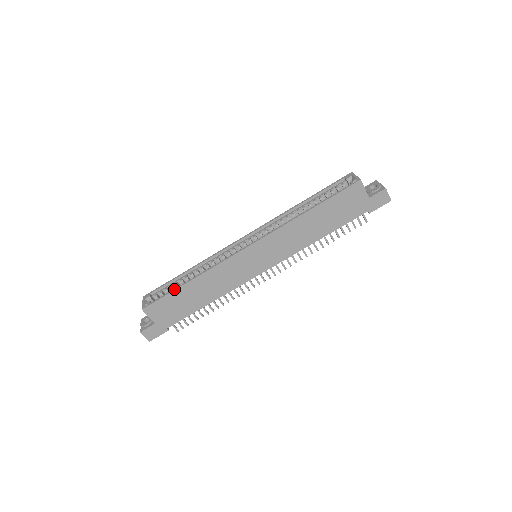
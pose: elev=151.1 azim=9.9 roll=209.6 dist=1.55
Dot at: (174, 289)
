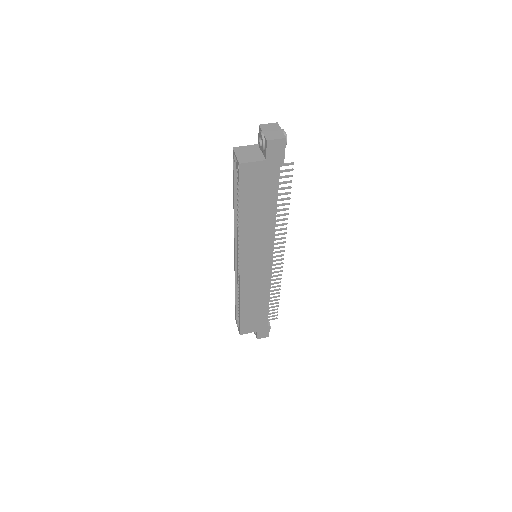
Dot at: (239, 316)
